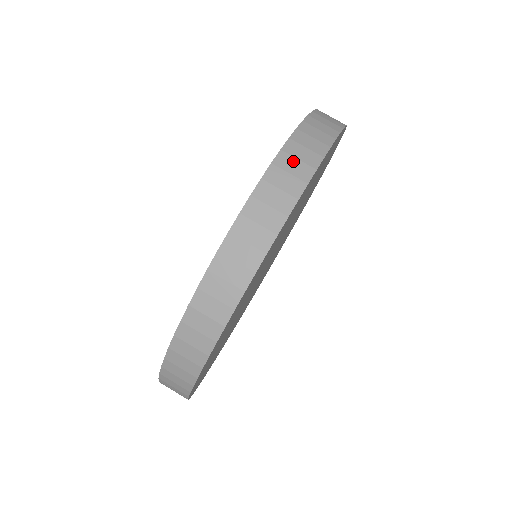
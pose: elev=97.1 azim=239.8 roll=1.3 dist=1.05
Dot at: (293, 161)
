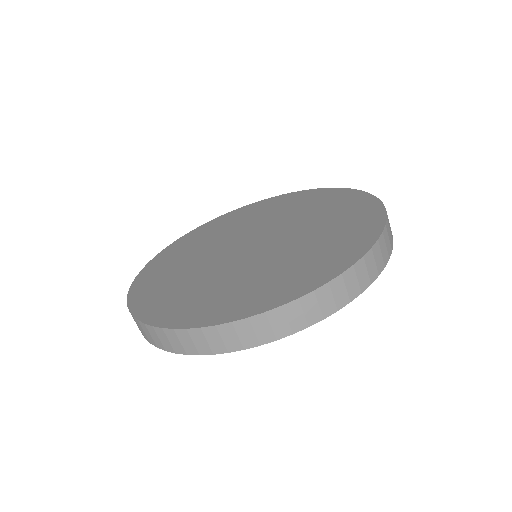
Dot at: (266, 325)
